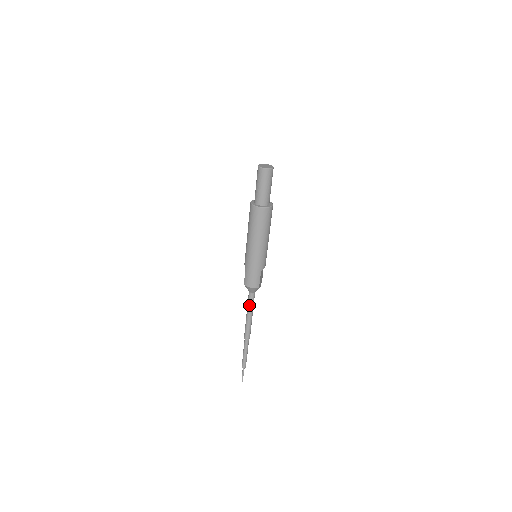
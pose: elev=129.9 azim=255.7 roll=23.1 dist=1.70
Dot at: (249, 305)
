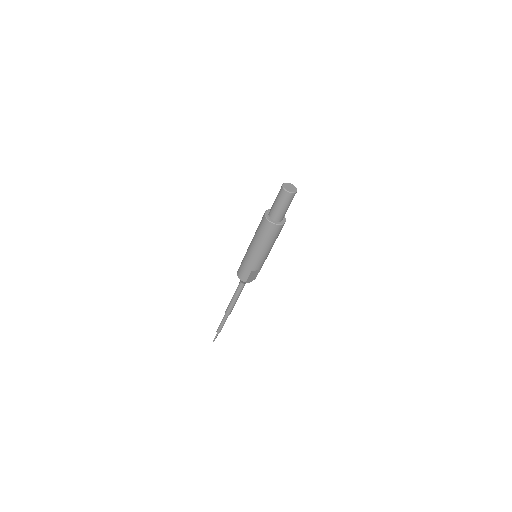
Dot at: (236, 290)
